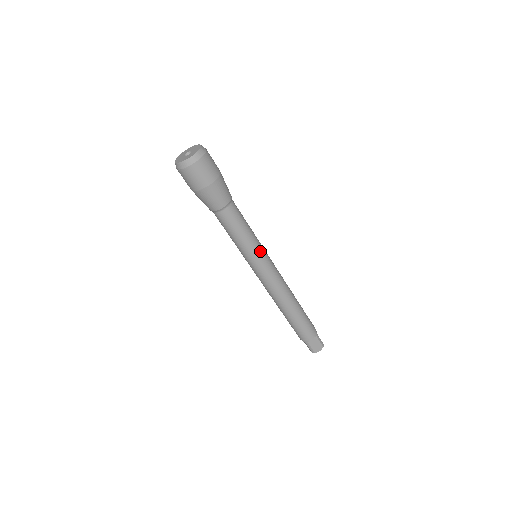
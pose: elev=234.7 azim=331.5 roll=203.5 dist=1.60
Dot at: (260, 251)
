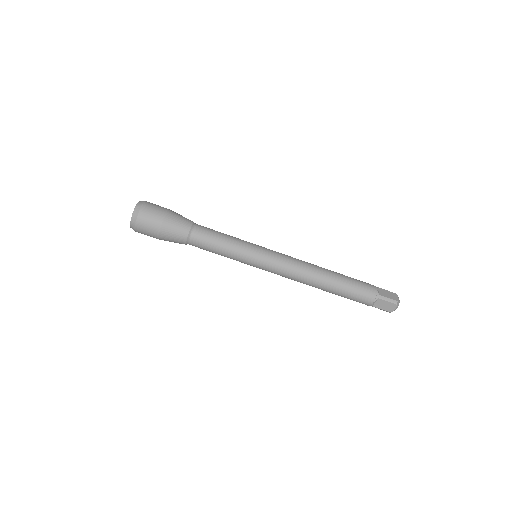
Dot at: (250, 255)
